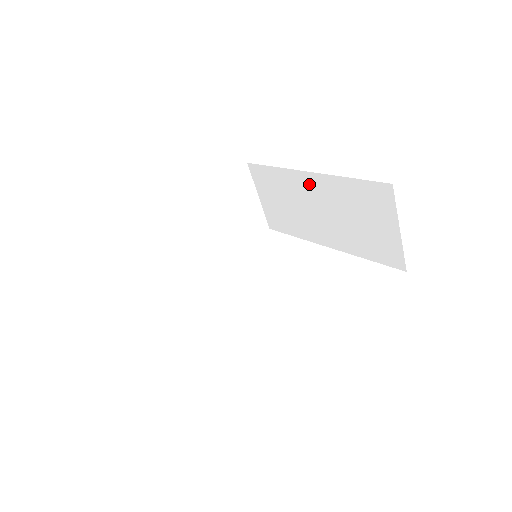
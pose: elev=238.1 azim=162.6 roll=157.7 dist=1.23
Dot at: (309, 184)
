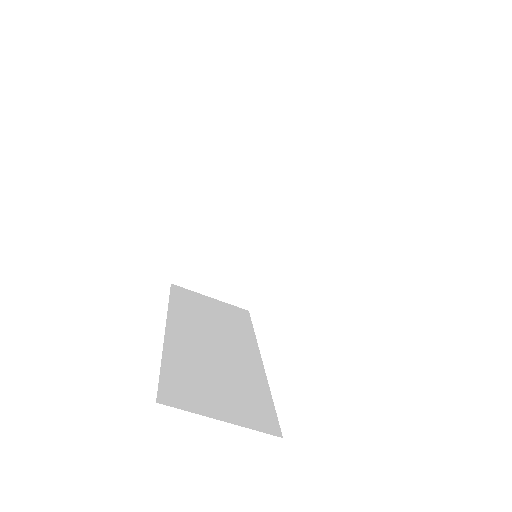
Dot at: occluded
